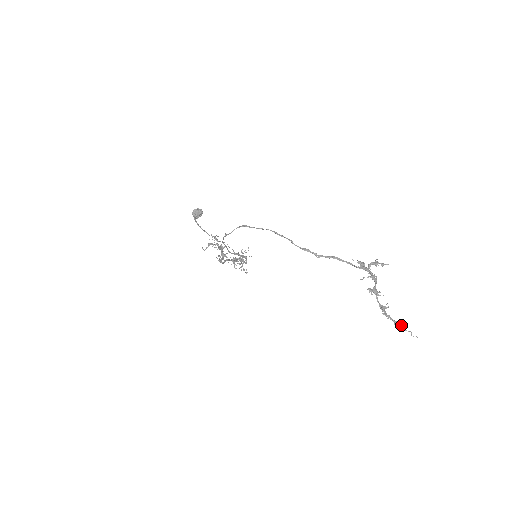
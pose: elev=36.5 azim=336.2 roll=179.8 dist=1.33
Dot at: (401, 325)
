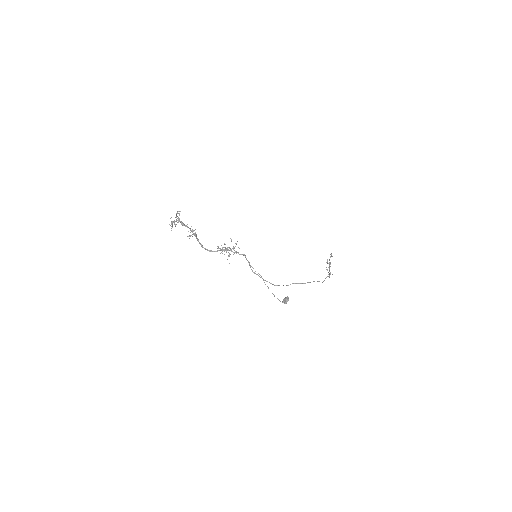
Dot at: occluded
